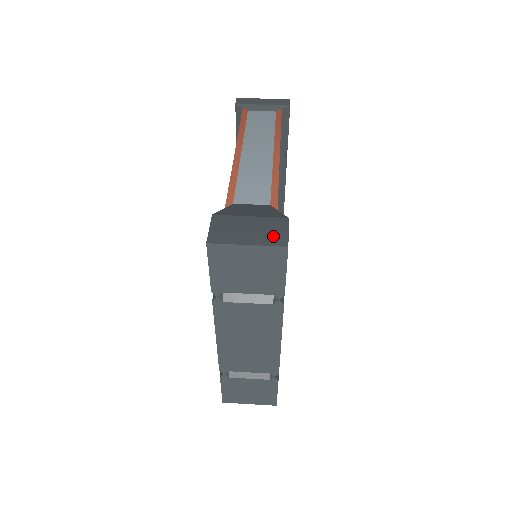
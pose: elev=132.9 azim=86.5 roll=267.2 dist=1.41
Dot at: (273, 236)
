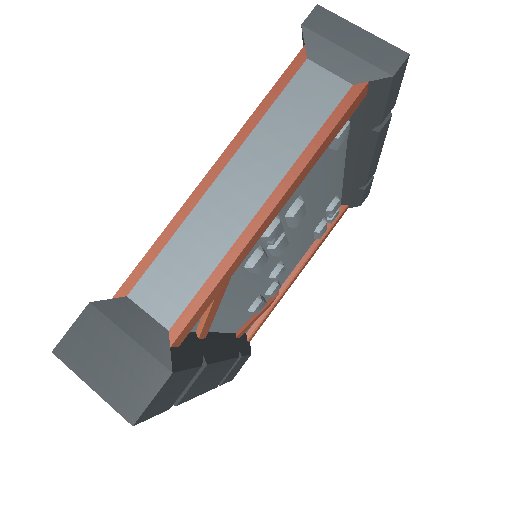
Dot at: (129, 394)
